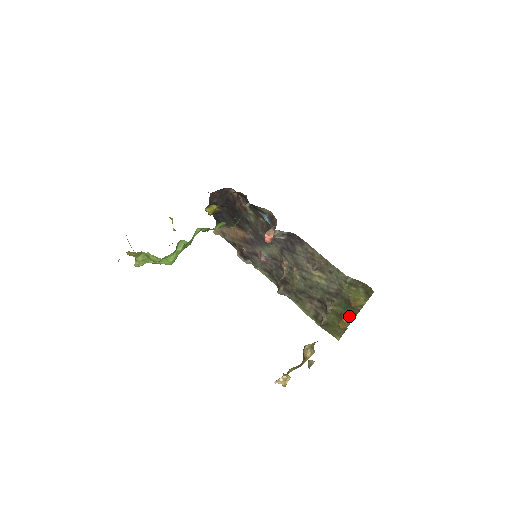
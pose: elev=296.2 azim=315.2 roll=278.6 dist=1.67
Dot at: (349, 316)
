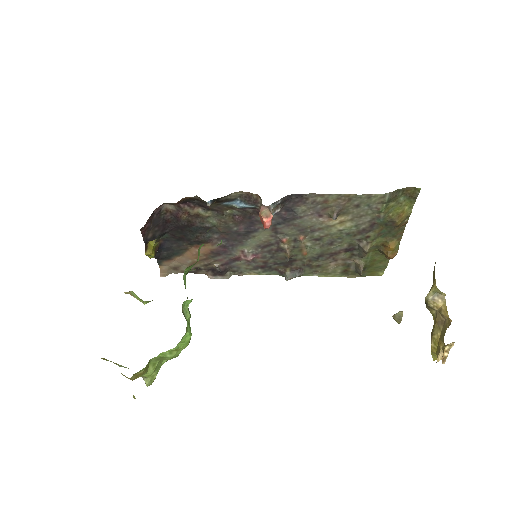
Dot at: (395, 239)
